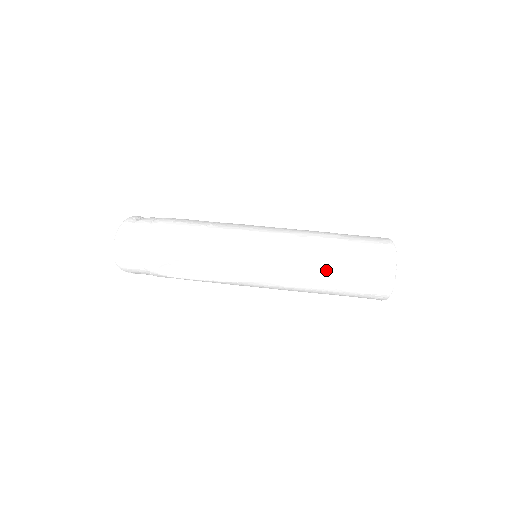
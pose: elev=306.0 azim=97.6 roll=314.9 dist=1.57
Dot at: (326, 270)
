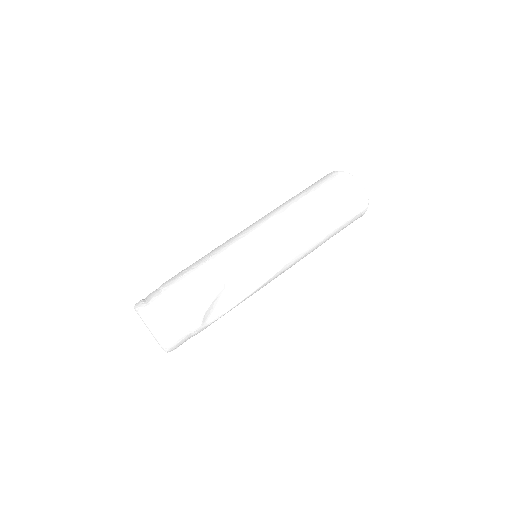
Dot at: (322, 219)
